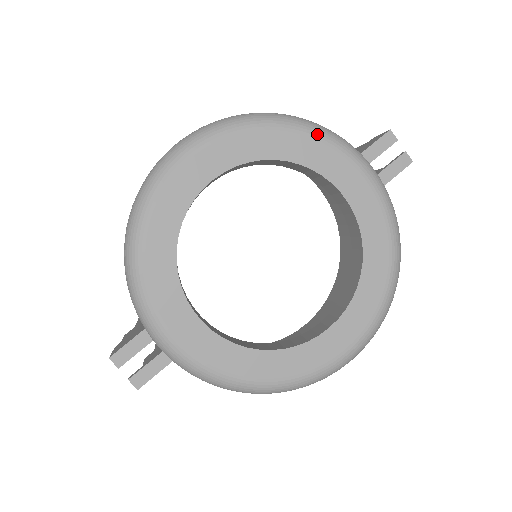
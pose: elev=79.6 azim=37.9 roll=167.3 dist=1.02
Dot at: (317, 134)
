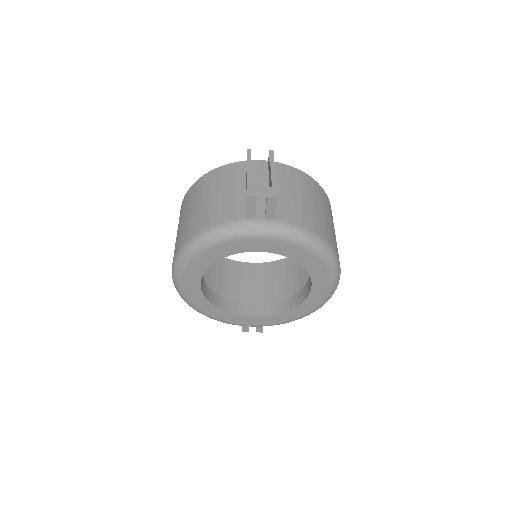
Dot at: (215, 243)
